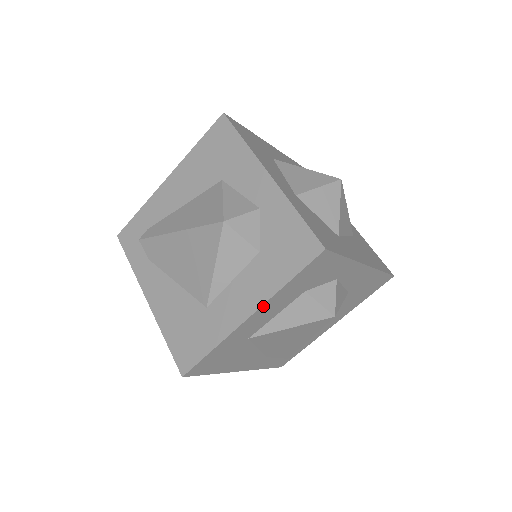
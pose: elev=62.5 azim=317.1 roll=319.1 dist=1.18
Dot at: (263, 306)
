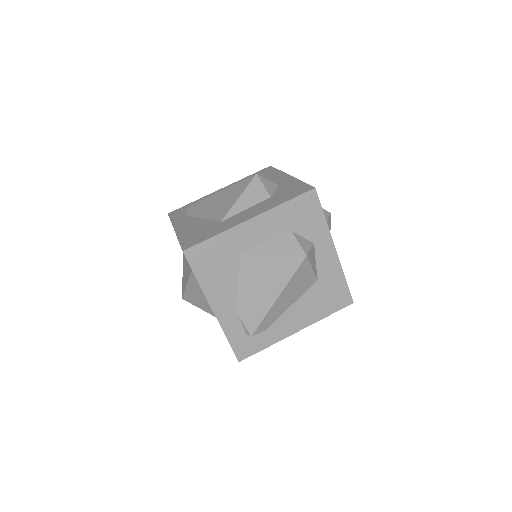
Dot at: (263, 215)
